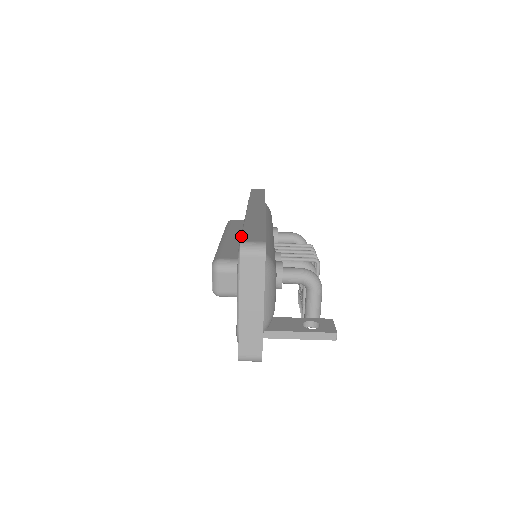
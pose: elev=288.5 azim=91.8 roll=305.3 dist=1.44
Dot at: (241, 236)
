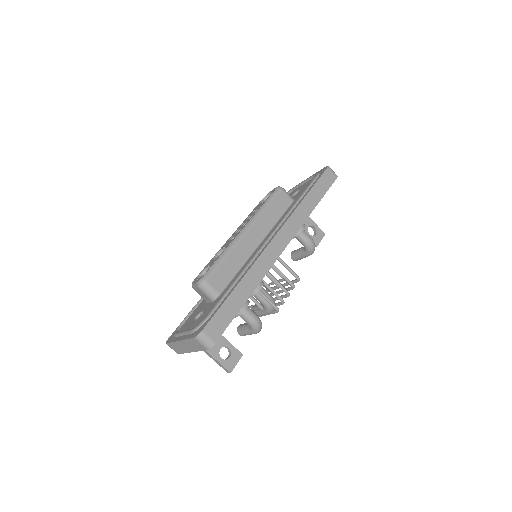
Dot at: (225, 295)
